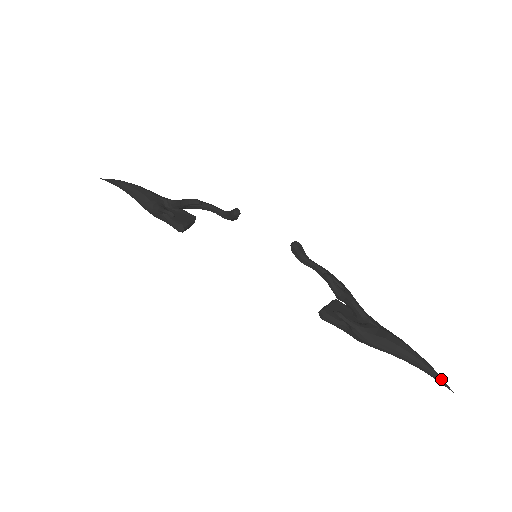
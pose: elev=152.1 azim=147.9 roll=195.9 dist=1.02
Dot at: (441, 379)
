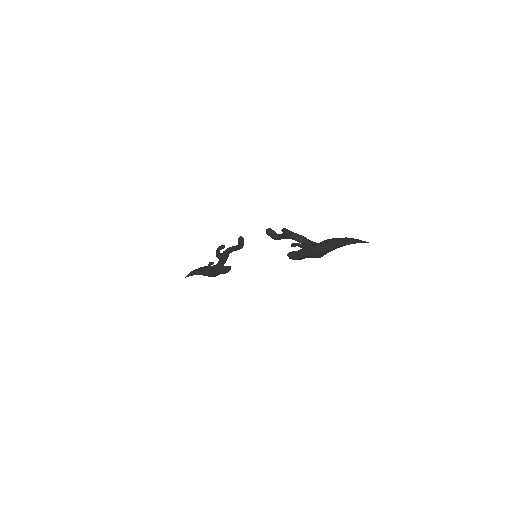
Dot at: (359, 240)
